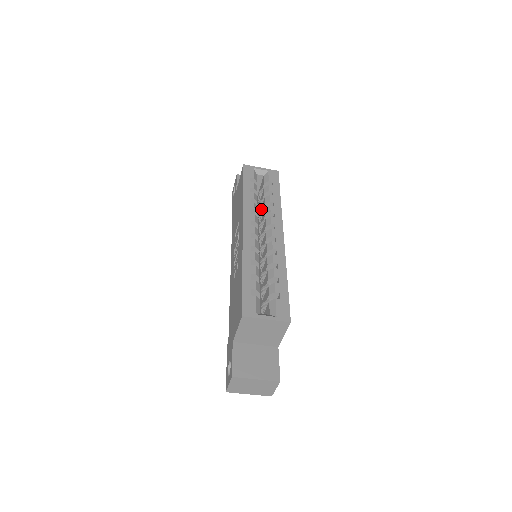
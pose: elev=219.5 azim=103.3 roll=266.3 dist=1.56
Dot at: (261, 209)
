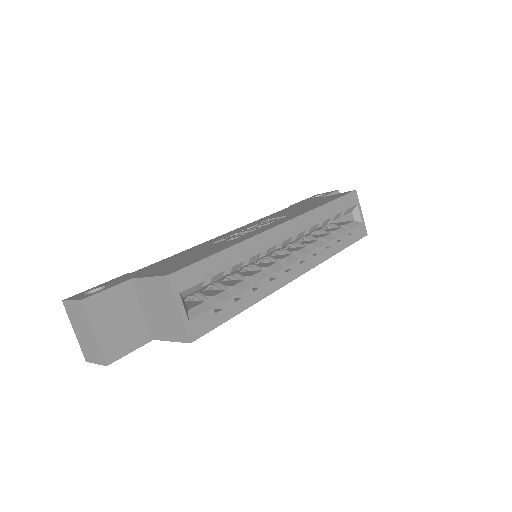
Dot at: (314, 235)
